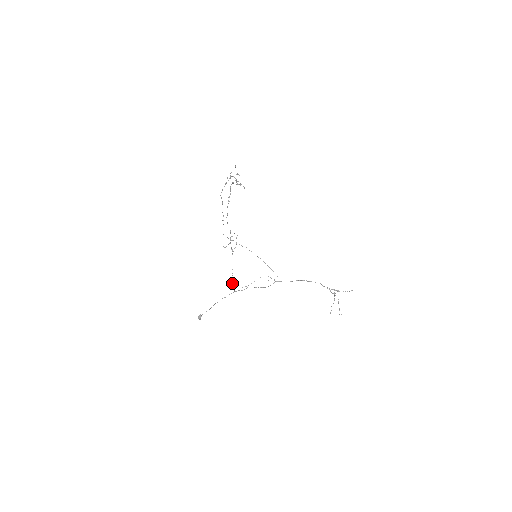
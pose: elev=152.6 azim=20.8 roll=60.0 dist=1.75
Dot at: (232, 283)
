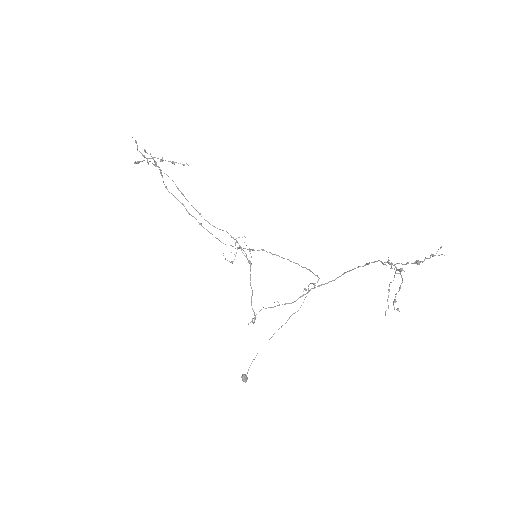
Dot at: occluded
